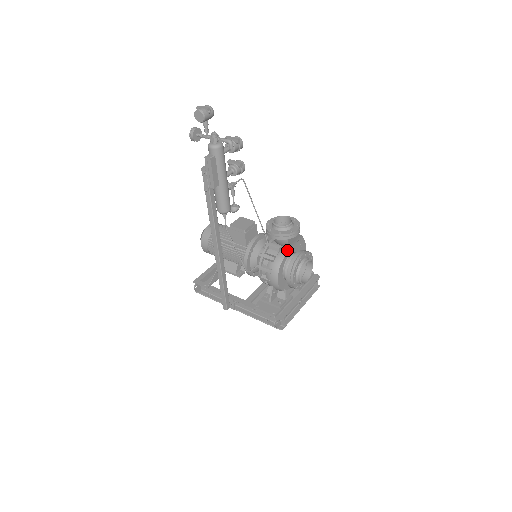
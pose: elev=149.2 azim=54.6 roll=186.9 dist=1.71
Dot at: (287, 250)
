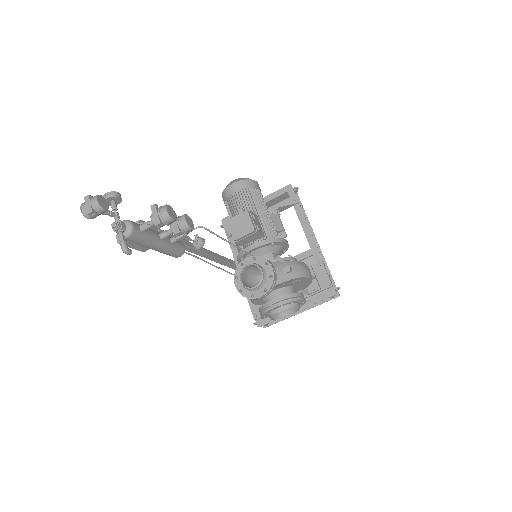
Dot at: occluded
